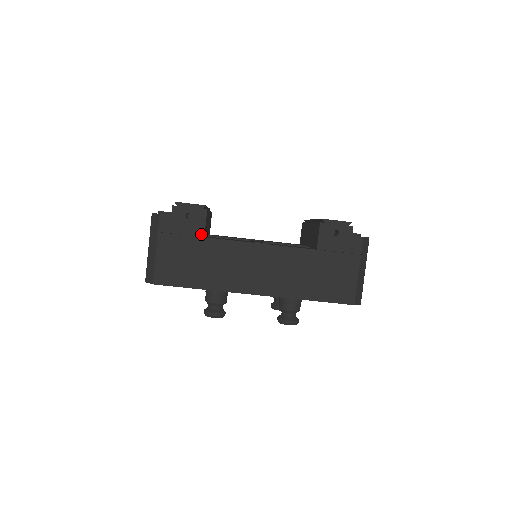
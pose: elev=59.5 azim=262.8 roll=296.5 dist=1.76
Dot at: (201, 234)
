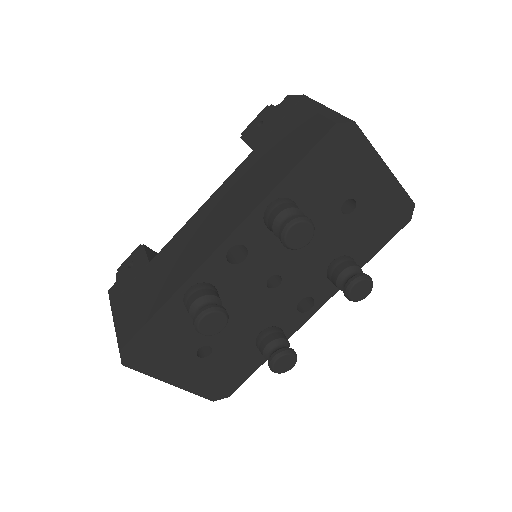
Dot at: (146, 264)
